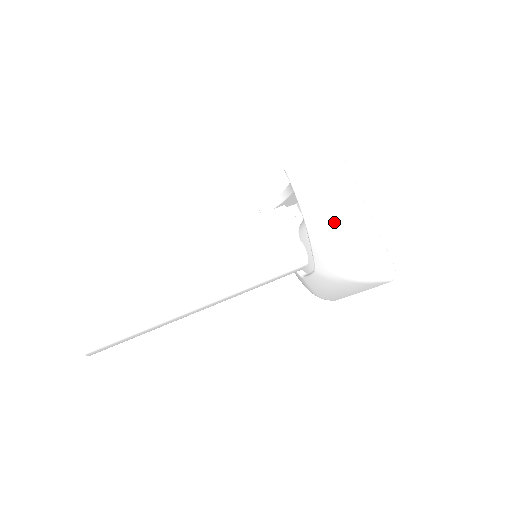
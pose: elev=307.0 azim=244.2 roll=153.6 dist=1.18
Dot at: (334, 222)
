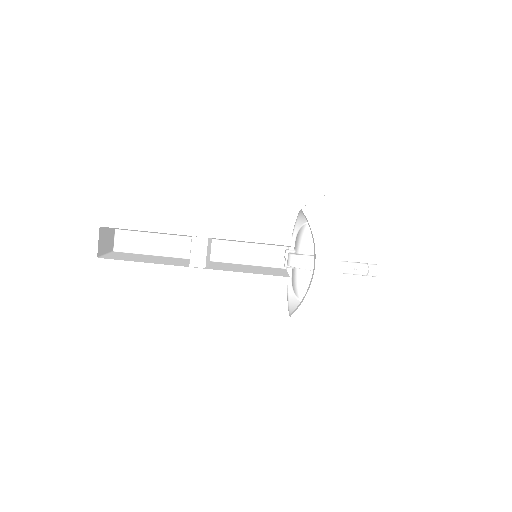
Dot at: occluded
